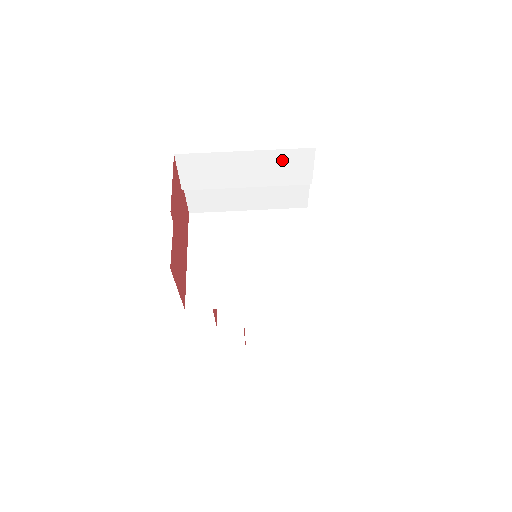
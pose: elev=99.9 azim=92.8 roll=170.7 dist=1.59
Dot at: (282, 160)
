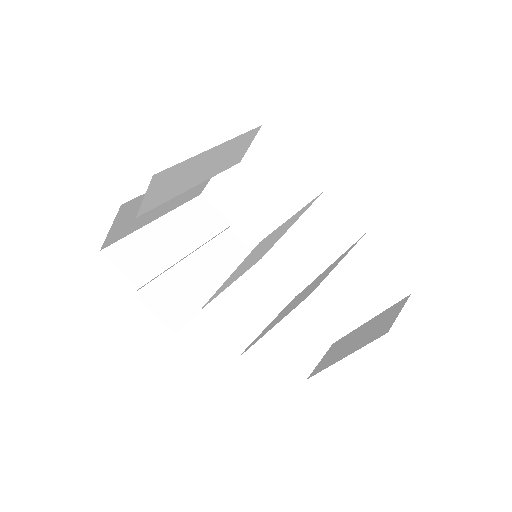
Dot at: (190, 215)
